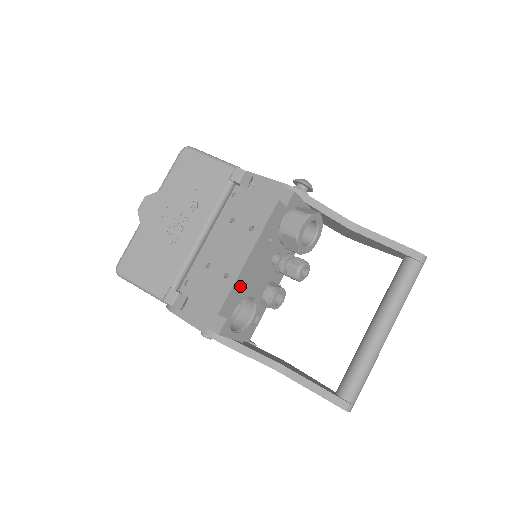
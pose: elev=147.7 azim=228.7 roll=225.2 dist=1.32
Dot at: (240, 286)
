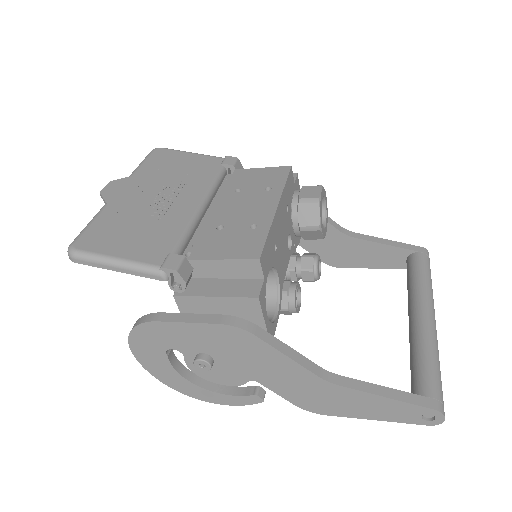
Dot at: (272, 241)
